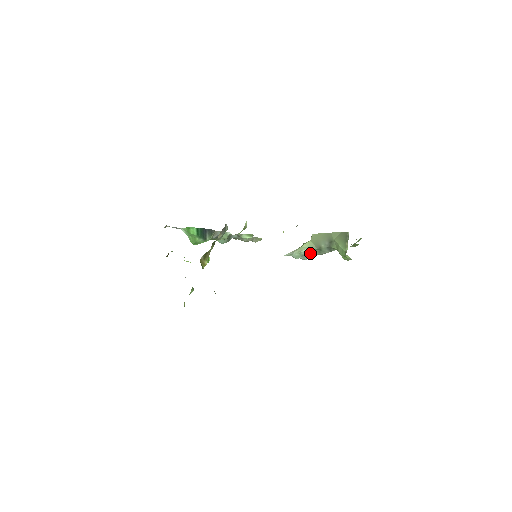
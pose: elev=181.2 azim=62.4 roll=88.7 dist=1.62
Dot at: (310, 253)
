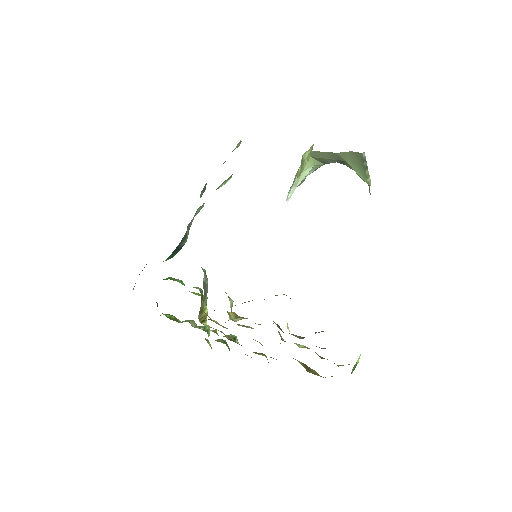
Dot at: (317, 168)
